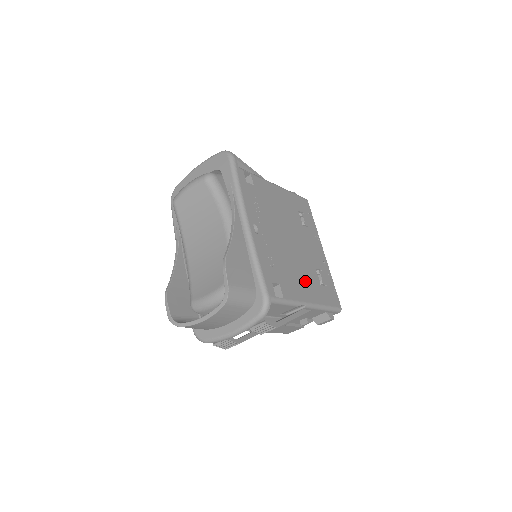
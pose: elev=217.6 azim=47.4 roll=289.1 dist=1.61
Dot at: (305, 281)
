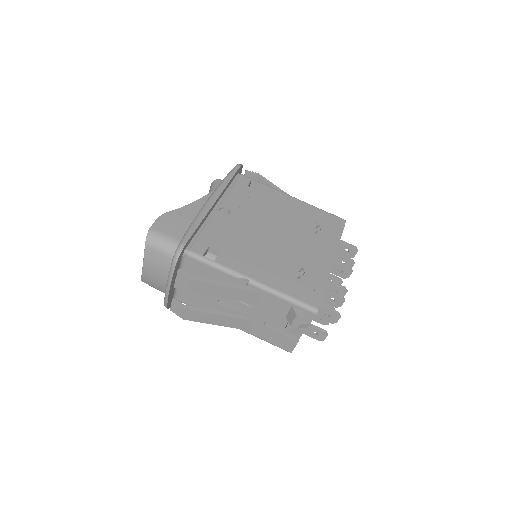
Dot at: (267, 265)
